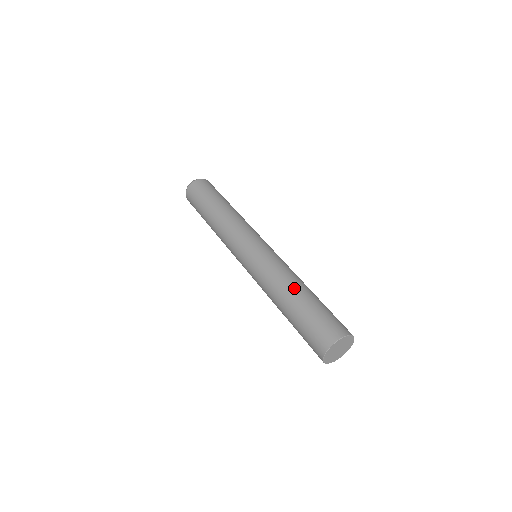
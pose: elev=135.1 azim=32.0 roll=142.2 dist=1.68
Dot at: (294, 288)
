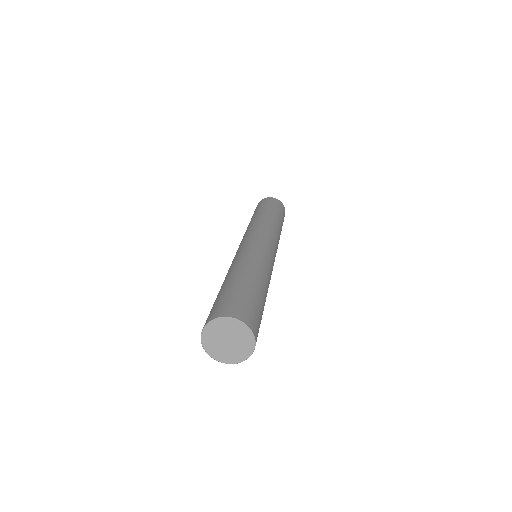
Dot at: (237, 271)
